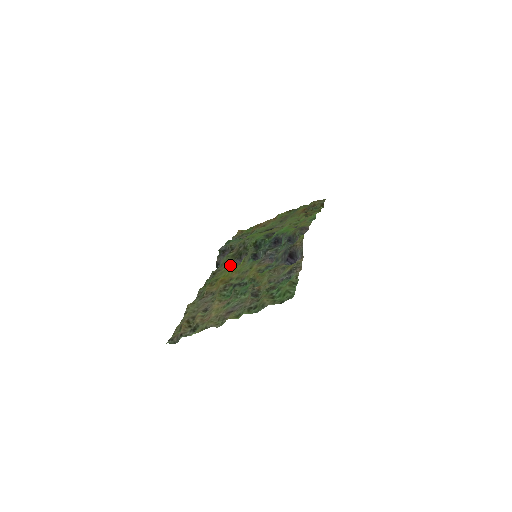
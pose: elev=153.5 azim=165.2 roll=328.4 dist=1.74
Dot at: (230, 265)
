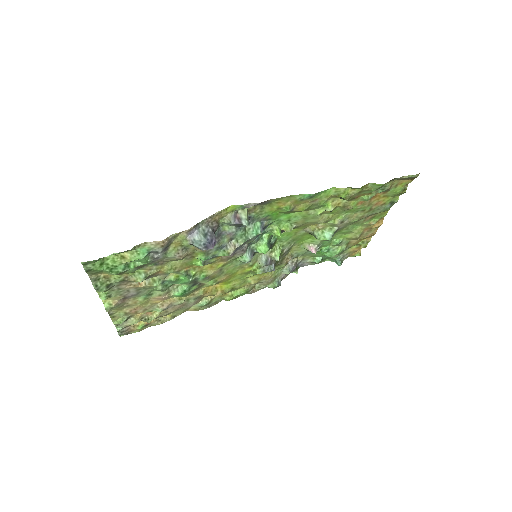
Dot at: occluded
